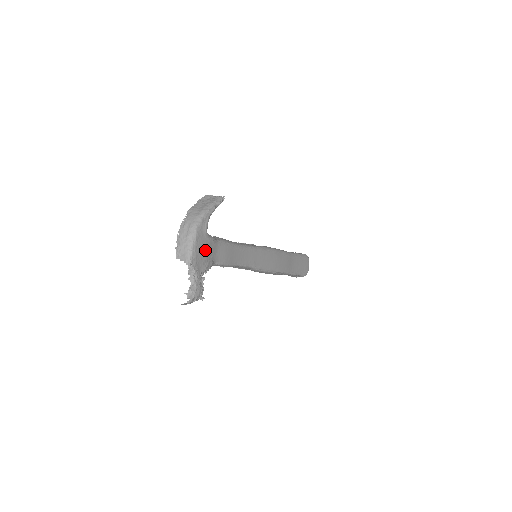
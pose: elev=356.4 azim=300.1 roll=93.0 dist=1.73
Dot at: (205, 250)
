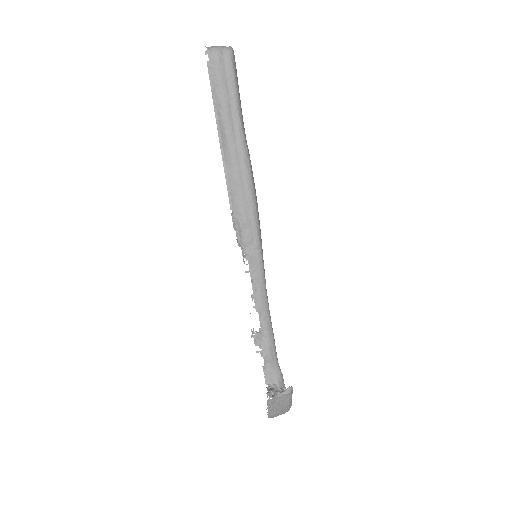
Dot at: occluded
